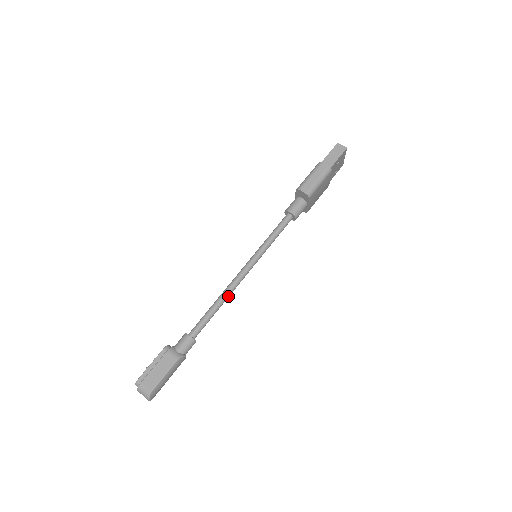
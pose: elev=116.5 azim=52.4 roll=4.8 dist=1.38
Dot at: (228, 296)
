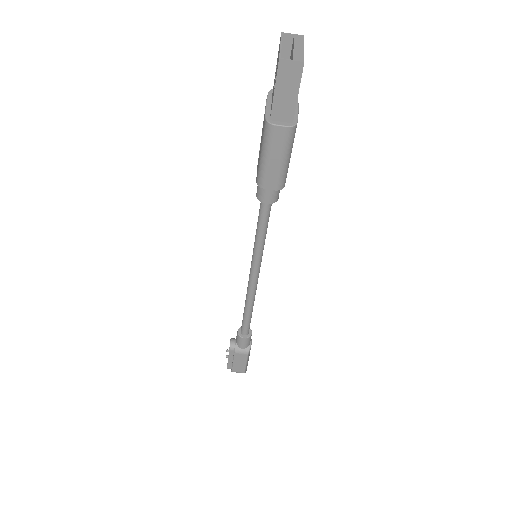
Dot at: (254, 299)
